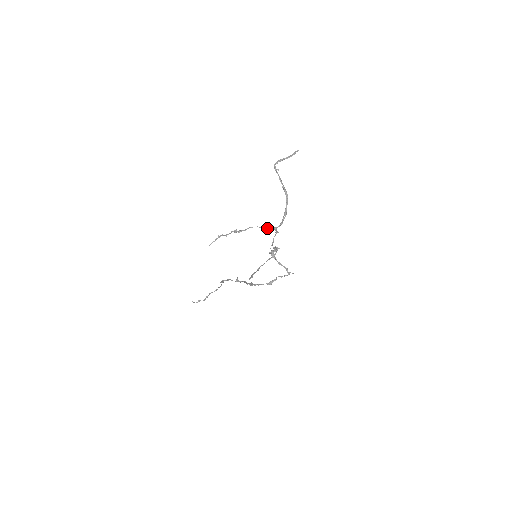
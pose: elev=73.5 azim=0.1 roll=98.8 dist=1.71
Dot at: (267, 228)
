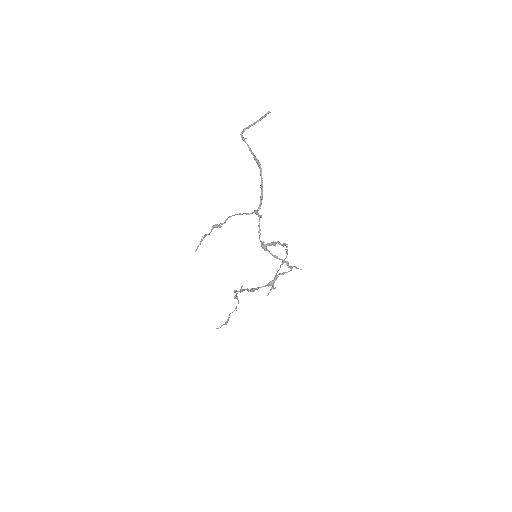
Dot at: (247, 213)
